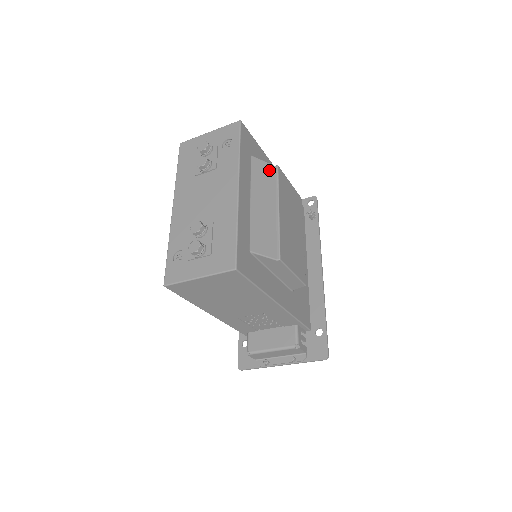
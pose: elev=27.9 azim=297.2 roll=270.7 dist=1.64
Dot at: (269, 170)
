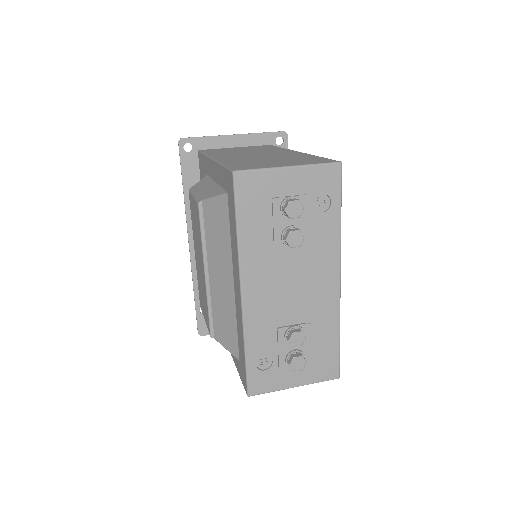
Dot at: occluded
